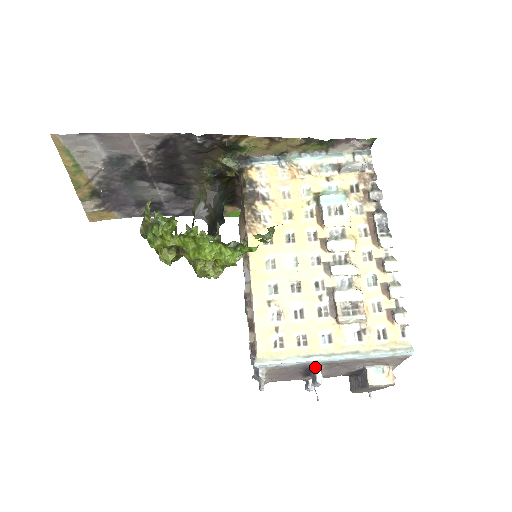
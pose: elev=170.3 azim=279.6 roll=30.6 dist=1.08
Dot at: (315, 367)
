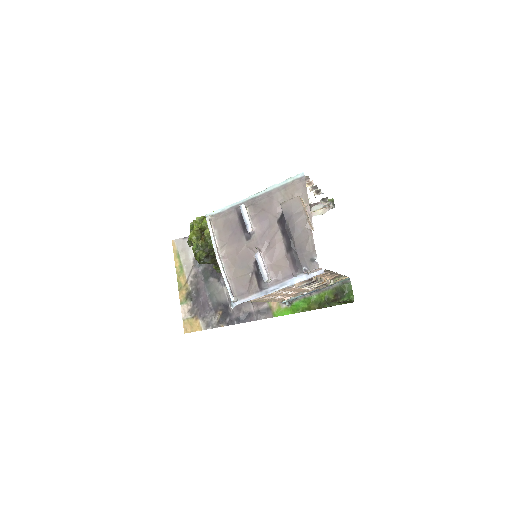
Dot at: occluded
